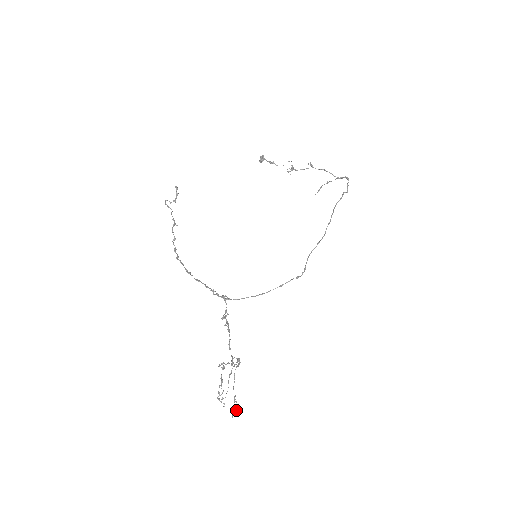
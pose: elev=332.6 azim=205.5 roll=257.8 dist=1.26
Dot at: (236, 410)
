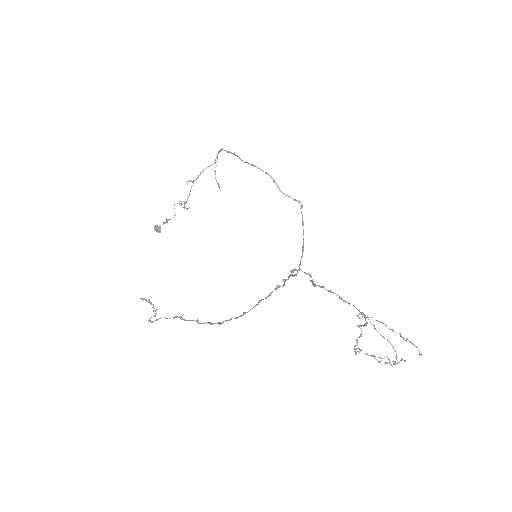
Dot at: occluded
